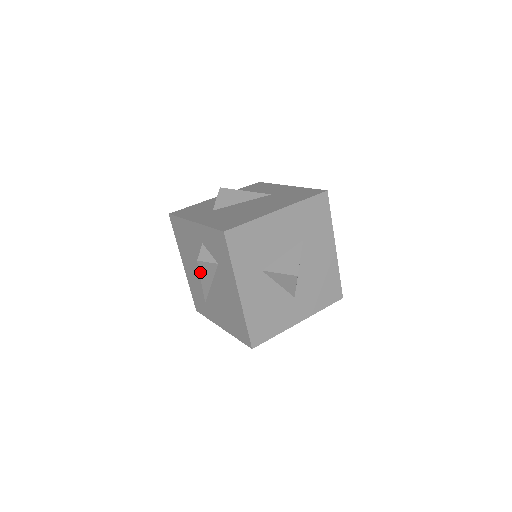
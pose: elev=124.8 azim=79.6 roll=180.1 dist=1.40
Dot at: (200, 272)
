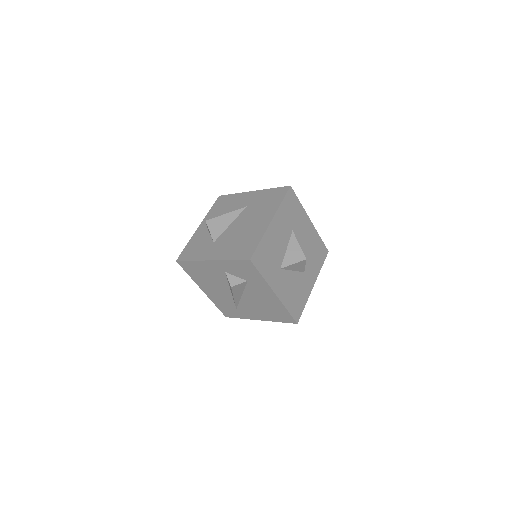
Dot at: (233, 293)
